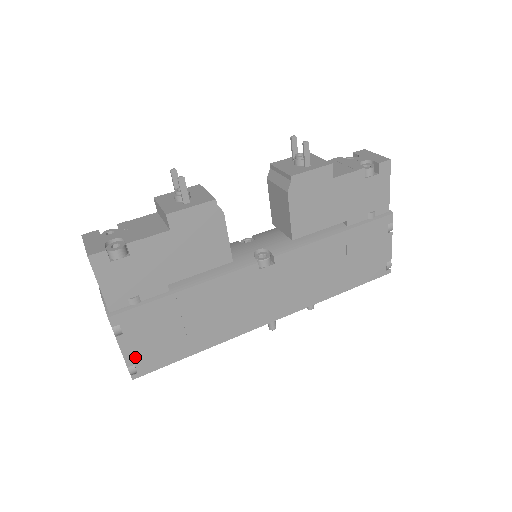
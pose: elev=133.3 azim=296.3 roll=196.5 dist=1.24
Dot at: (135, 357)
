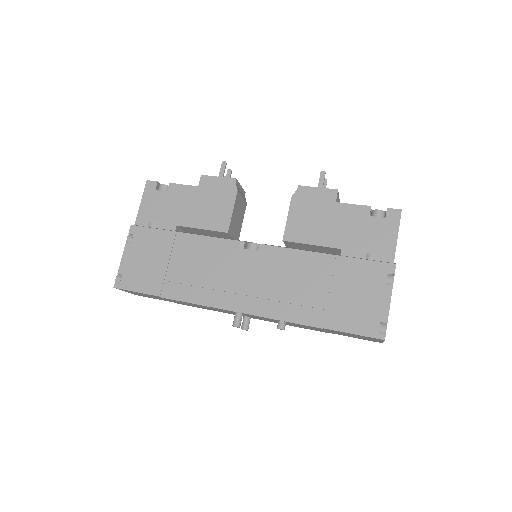
Dot at: (126, 268)
